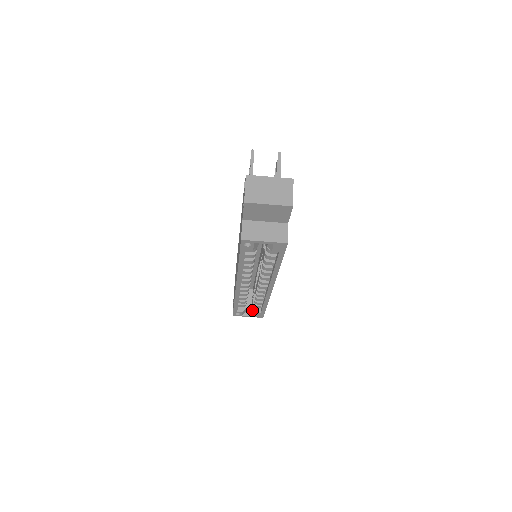
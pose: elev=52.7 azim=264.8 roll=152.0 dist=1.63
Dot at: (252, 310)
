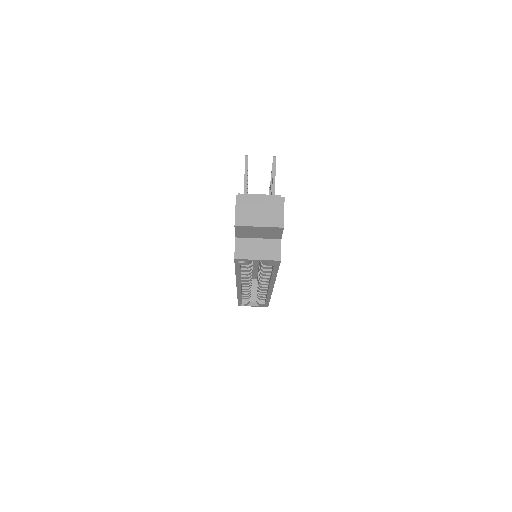
Dot at: (256, 301)
